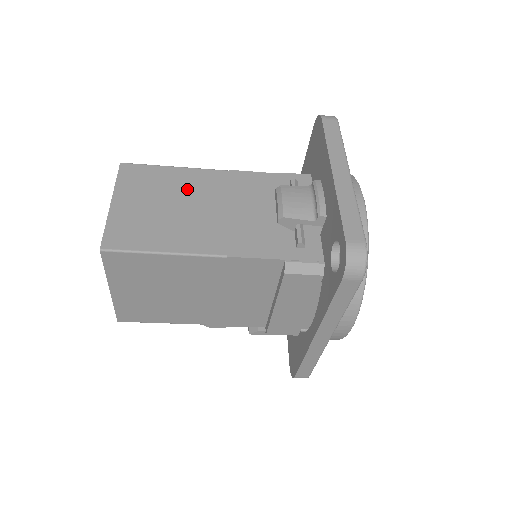
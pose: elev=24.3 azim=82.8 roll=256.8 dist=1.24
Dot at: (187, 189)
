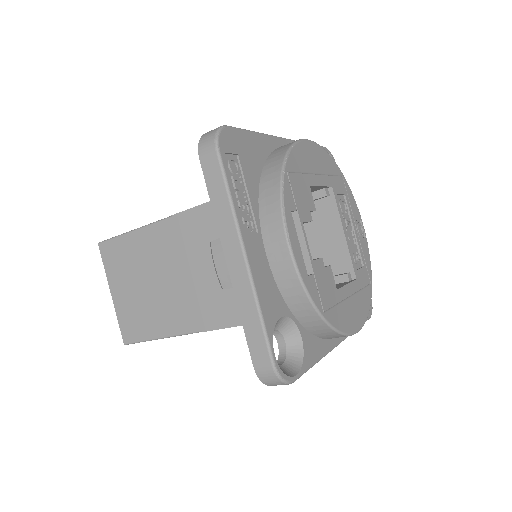
Dot at: (150, 258)
